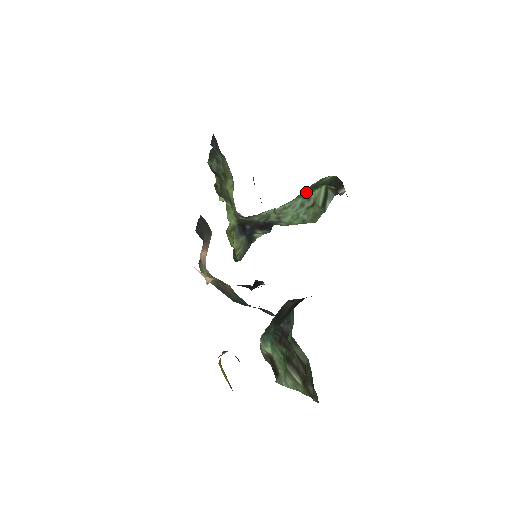
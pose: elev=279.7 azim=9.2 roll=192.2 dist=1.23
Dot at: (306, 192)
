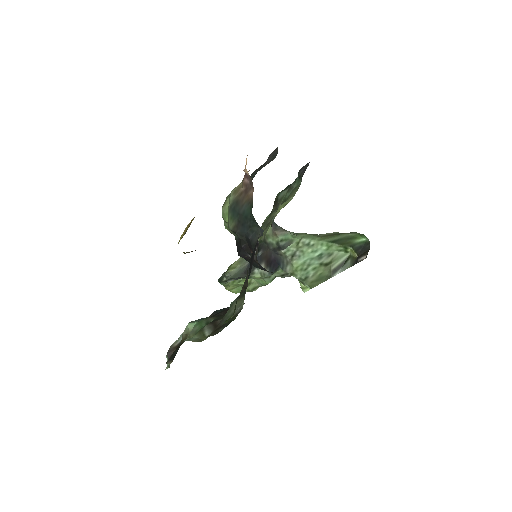
Dot at: (336, 242)
